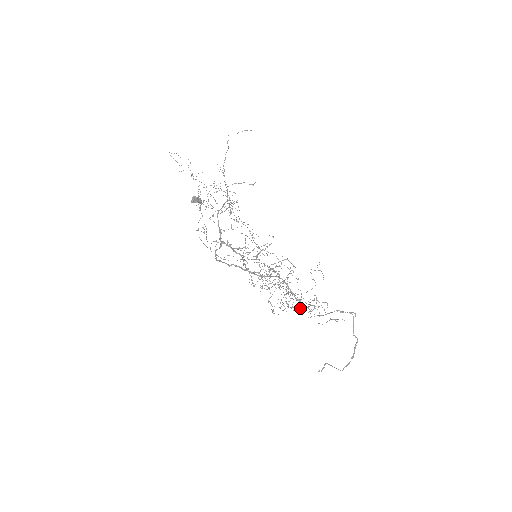
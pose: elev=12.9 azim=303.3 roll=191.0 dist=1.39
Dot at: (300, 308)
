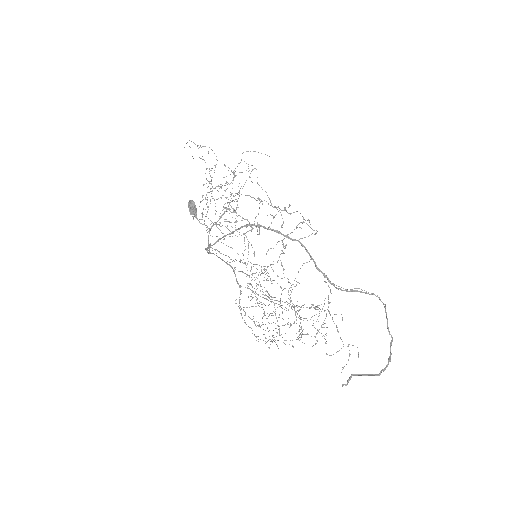
Dot at: (301, 334)
